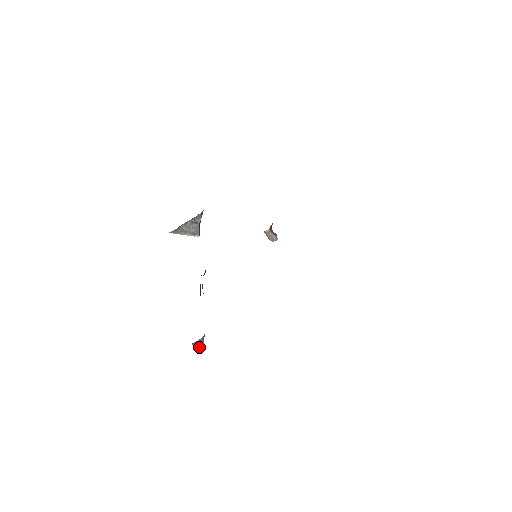
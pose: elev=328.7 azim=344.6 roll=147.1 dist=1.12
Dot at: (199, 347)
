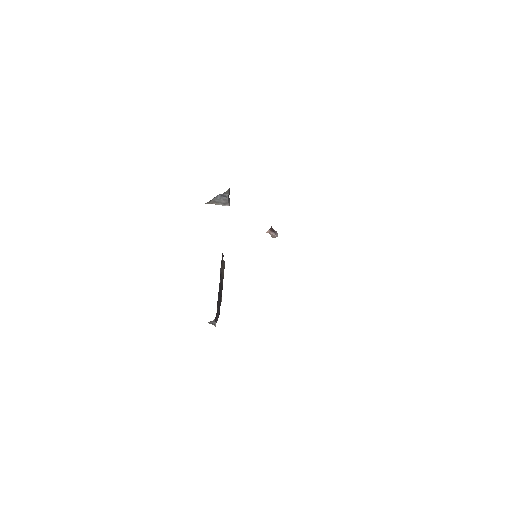
Dot at: (213, 324)
